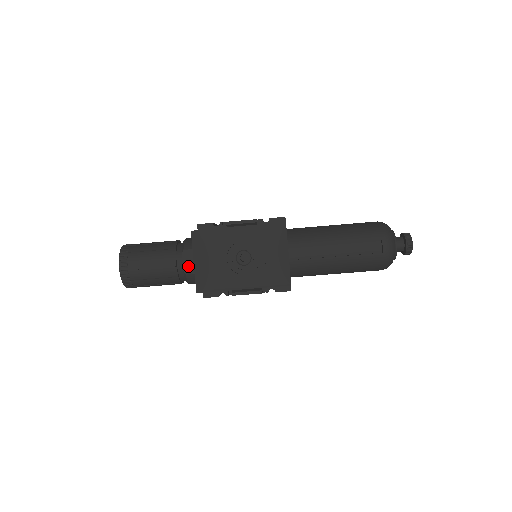
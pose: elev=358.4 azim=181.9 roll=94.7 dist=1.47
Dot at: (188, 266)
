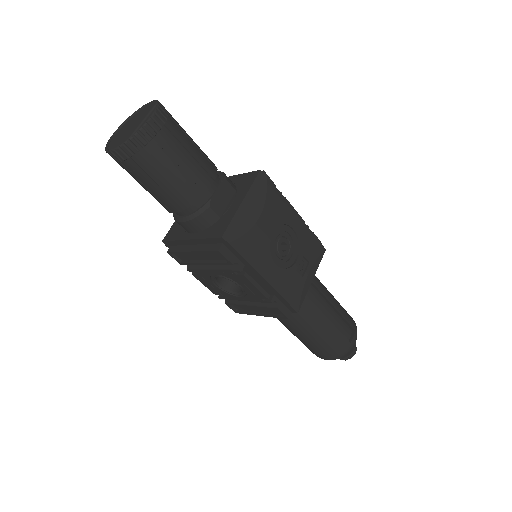
Dot at: (218, 200)
